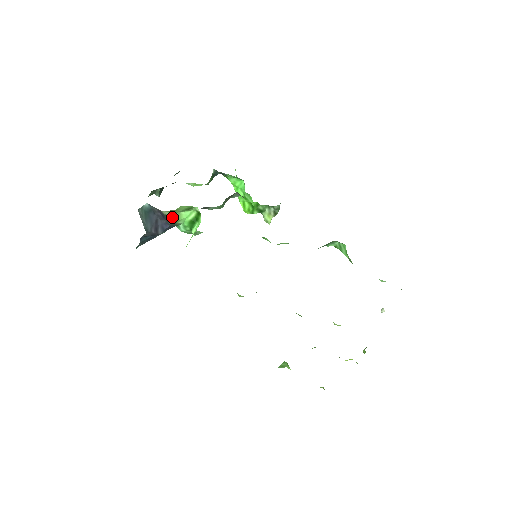
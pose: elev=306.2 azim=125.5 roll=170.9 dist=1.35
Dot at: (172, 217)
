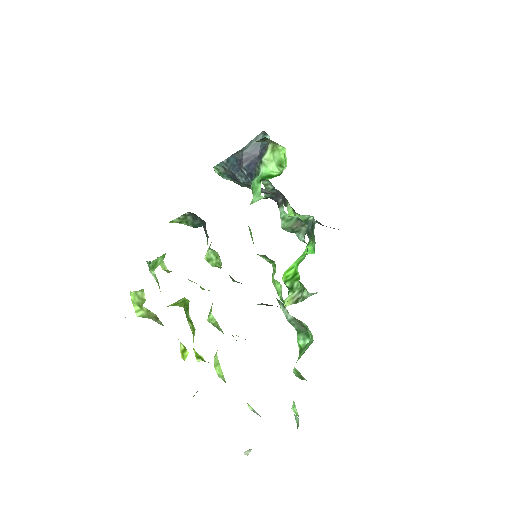
Dot at: (267, 155)
